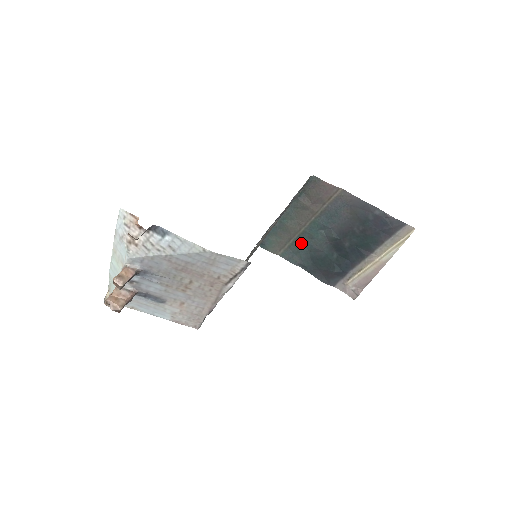
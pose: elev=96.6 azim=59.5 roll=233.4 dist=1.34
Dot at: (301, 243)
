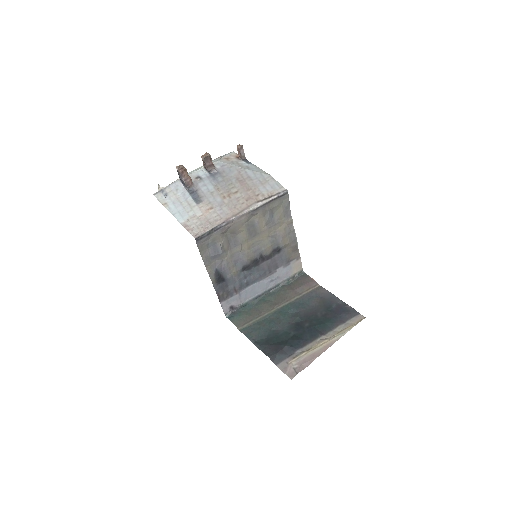
Dot at: (266, 322)
